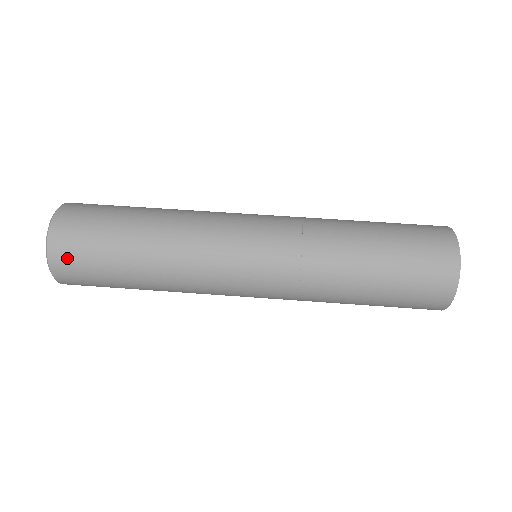
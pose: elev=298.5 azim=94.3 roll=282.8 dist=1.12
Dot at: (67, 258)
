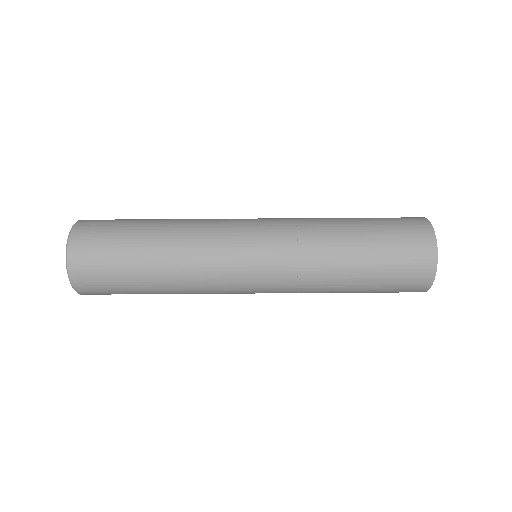
Dot at: (86, 270)
